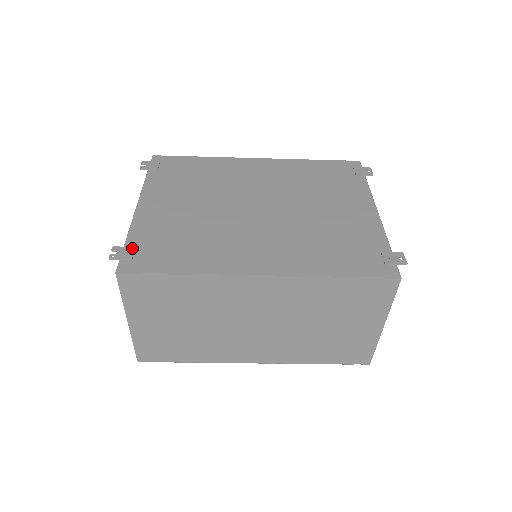
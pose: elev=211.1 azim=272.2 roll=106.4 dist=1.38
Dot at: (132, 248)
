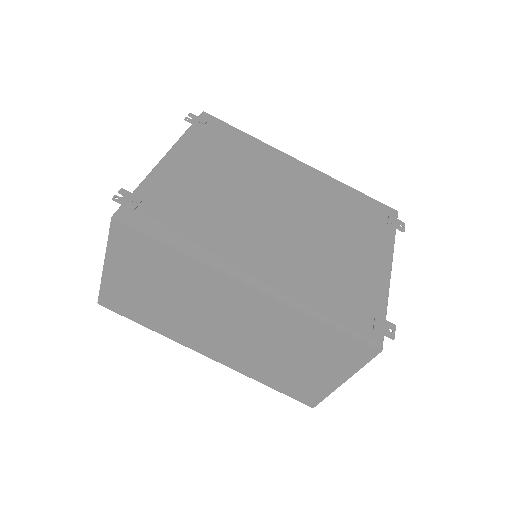
Dot at: (139, 198)
